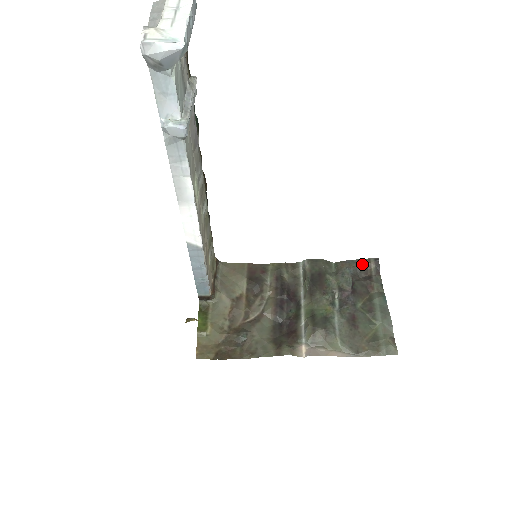
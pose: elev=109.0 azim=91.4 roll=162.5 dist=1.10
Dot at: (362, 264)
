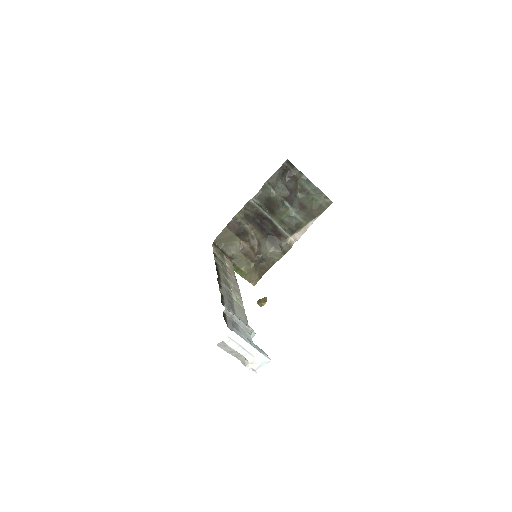
Dot at: (282, 171)
